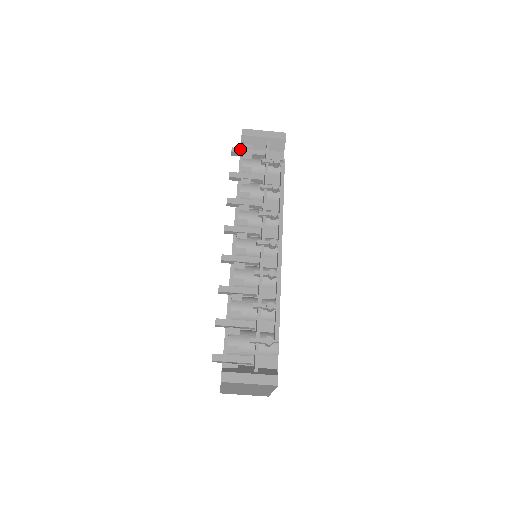
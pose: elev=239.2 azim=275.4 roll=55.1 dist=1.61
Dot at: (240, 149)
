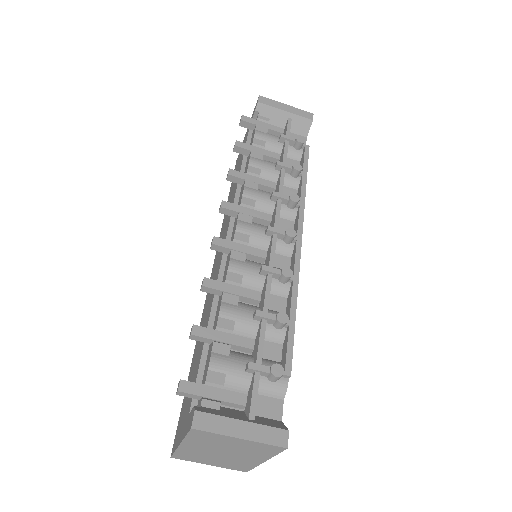
Dot at: (252, 119)
